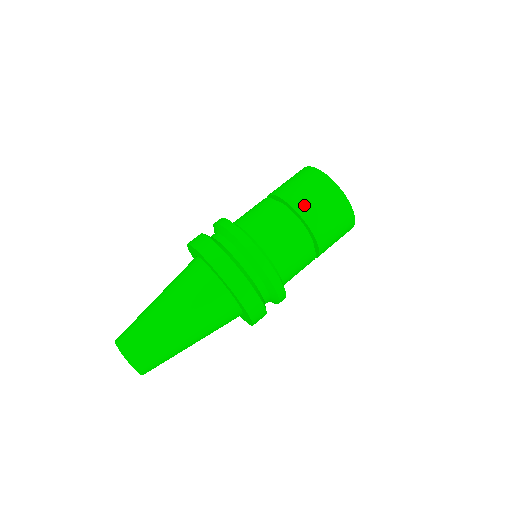
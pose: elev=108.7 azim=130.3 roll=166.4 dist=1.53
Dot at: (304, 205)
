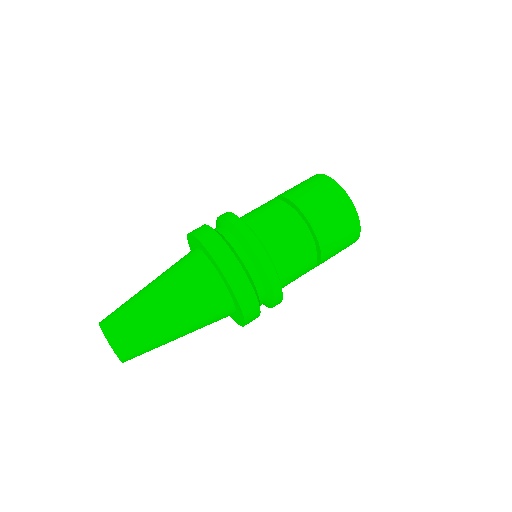
Dot at: (321, 222)
